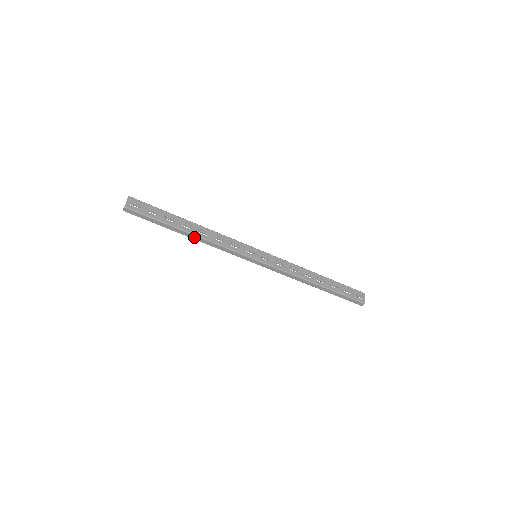
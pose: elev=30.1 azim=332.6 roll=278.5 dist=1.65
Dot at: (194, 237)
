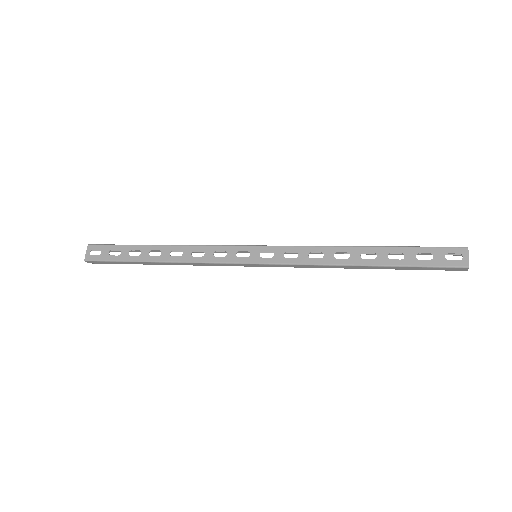
Dot at: (168, 263)
